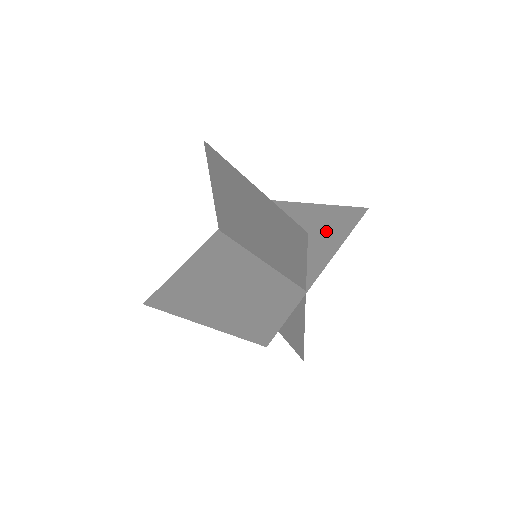
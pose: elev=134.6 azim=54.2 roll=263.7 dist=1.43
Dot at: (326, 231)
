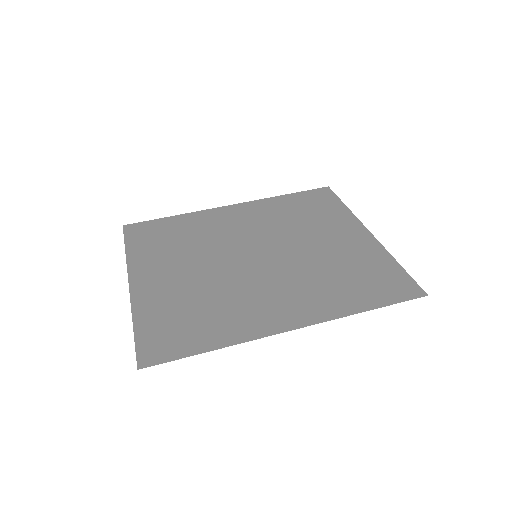
Dot at: (350, 285)
